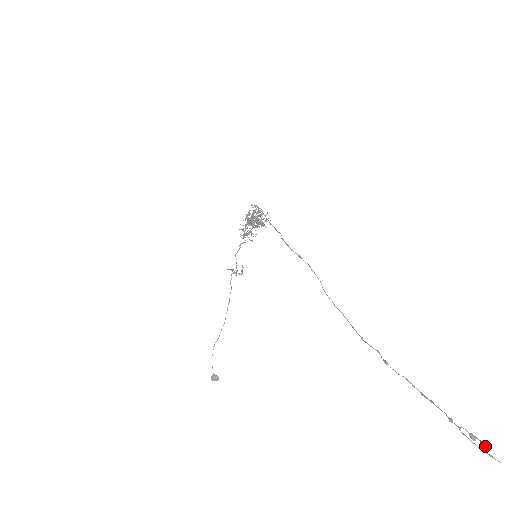
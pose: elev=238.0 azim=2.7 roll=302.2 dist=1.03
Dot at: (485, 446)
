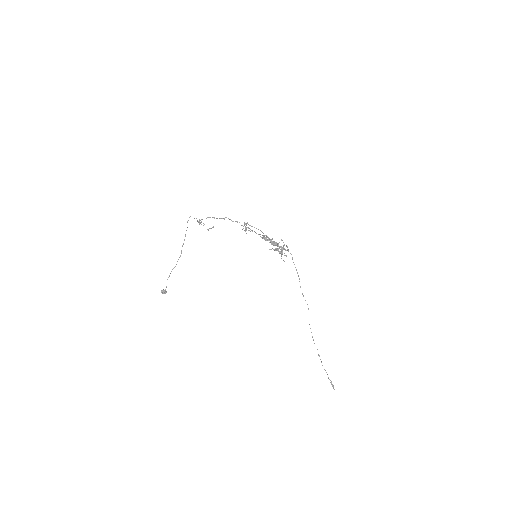
Dot at: occluded
